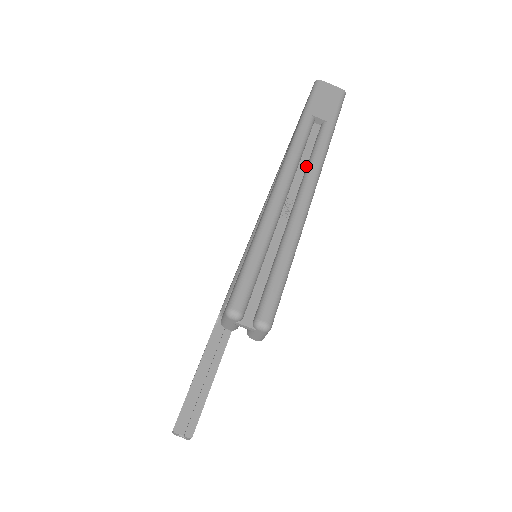
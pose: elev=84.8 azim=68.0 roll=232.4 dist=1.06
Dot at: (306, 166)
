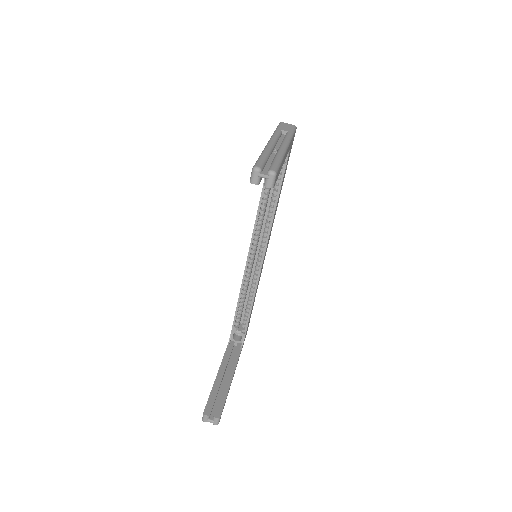
Dot at: occluded
